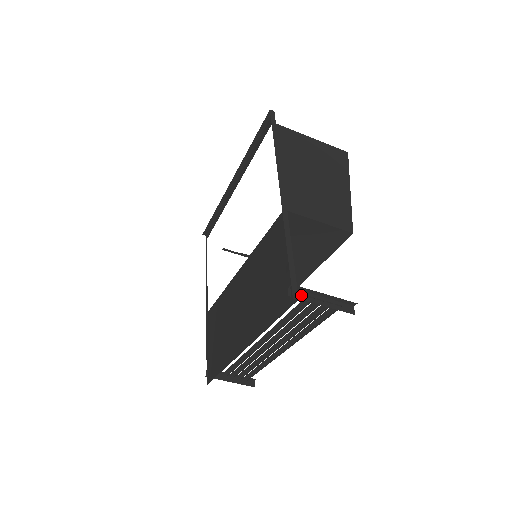
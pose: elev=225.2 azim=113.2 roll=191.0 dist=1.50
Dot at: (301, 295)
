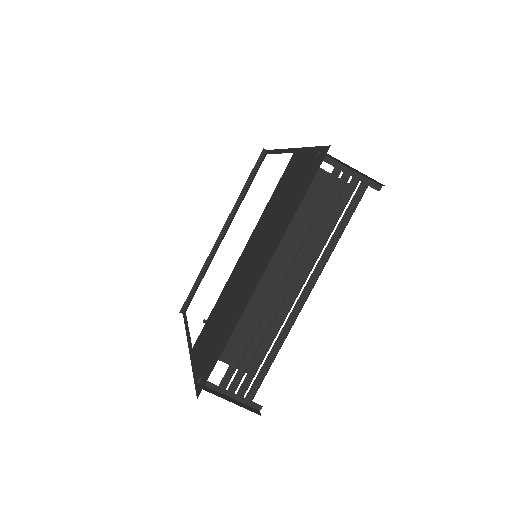
Dot at: (329, 163)
